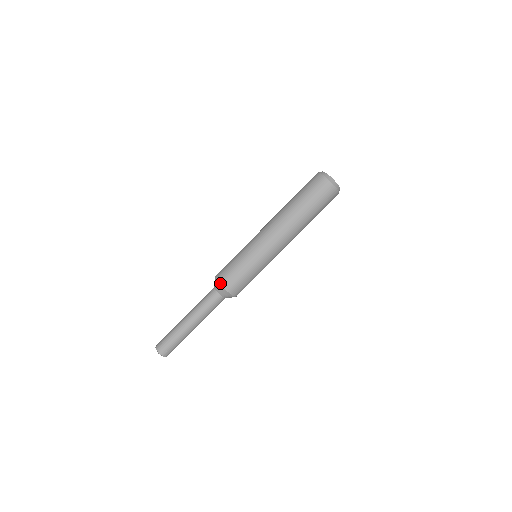
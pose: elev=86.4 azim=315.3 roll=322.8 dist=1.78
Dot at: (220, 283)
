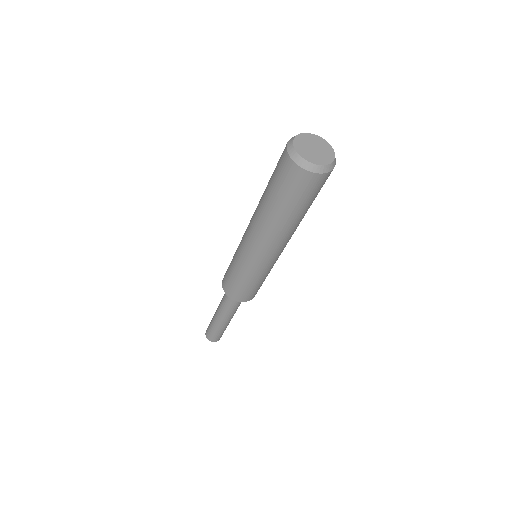
Dot at: (227, 295)
